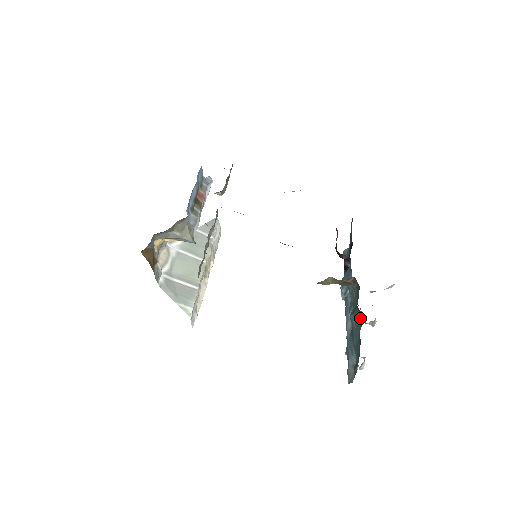
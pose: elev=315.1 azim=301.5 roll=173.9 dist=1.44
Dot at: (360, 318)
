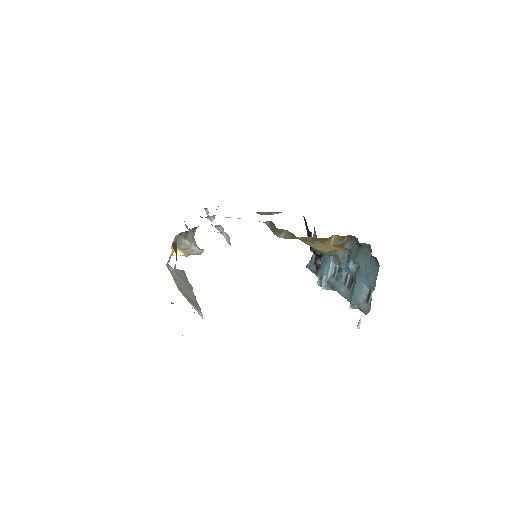
Dot at: (367, 250)
